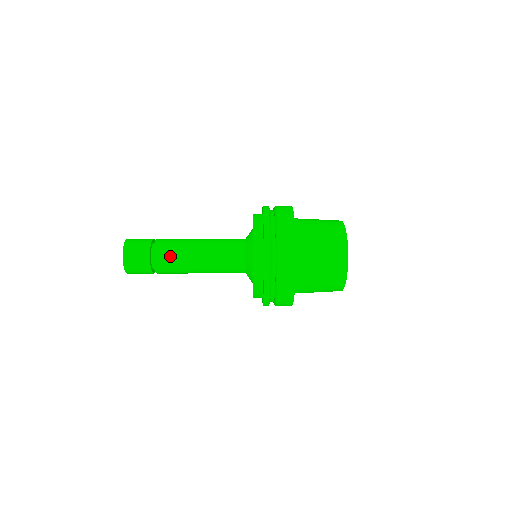
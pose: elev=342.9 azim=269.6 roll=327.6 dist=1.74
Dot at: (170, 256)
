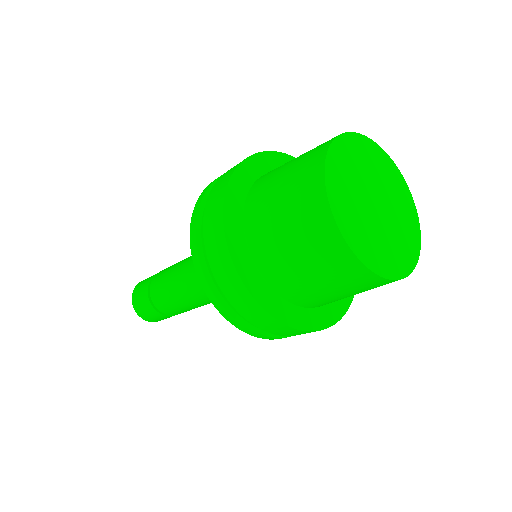
Dot at: (163, 297)
